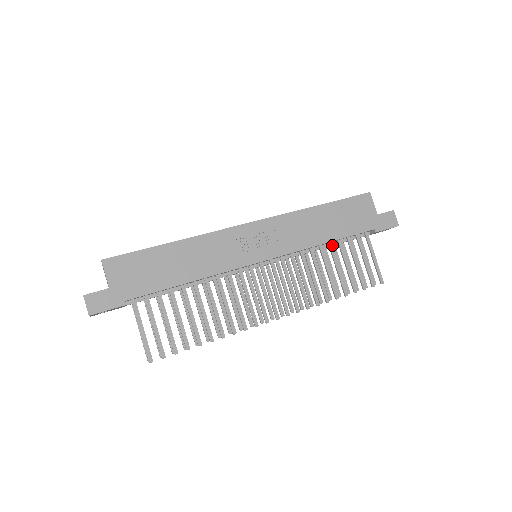
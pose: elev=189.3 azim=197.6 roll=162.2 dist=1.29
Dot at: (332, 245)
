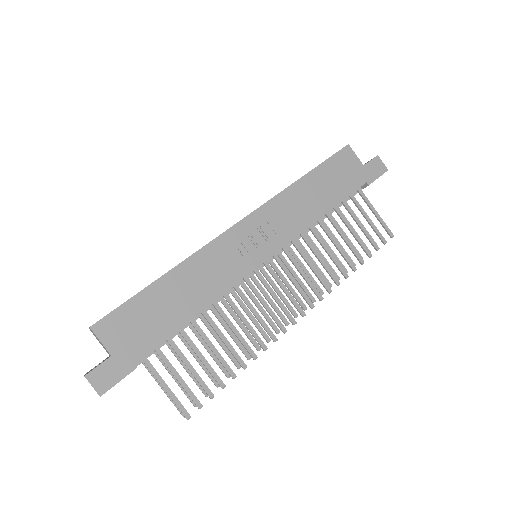
Dot at: (330, 215)
